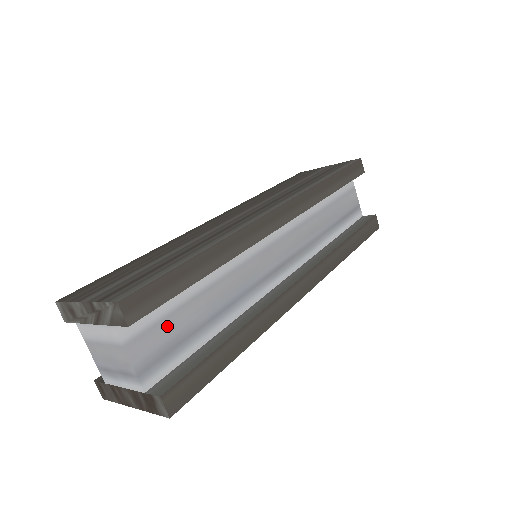
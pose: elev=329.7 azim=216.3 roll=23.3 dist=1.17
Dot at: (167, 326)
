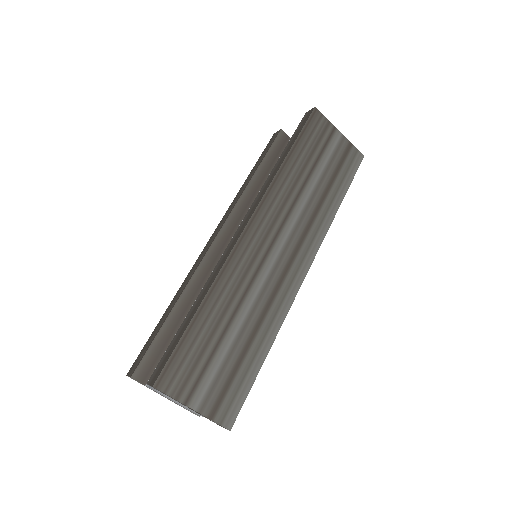
Dot at: occluded
